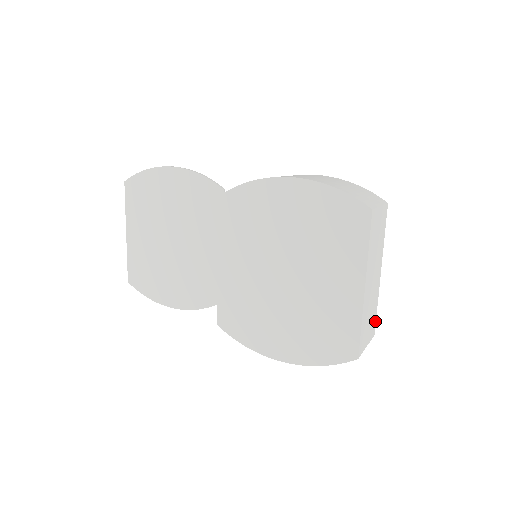
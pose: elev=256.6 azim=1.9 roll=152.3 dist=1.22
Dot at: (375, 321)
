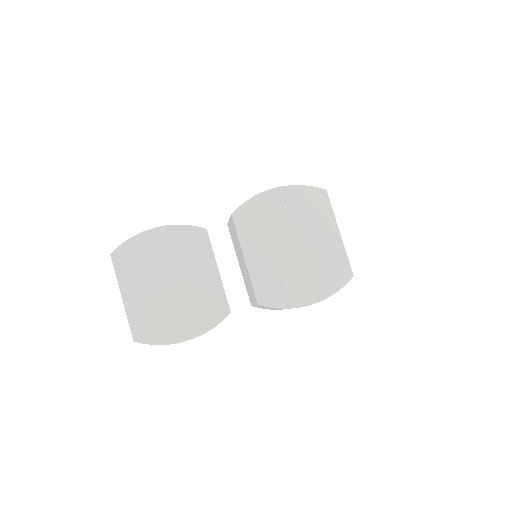
Dot at: occluded
